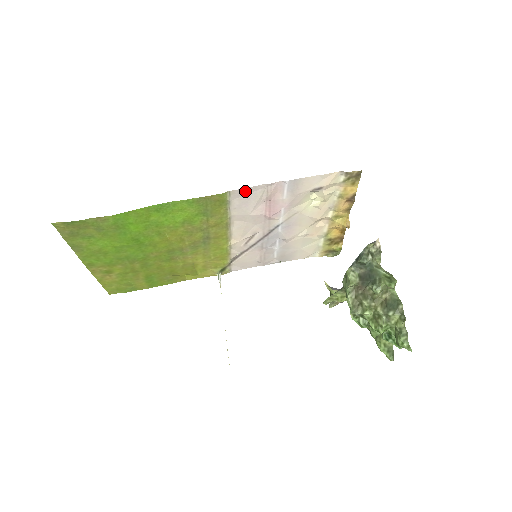
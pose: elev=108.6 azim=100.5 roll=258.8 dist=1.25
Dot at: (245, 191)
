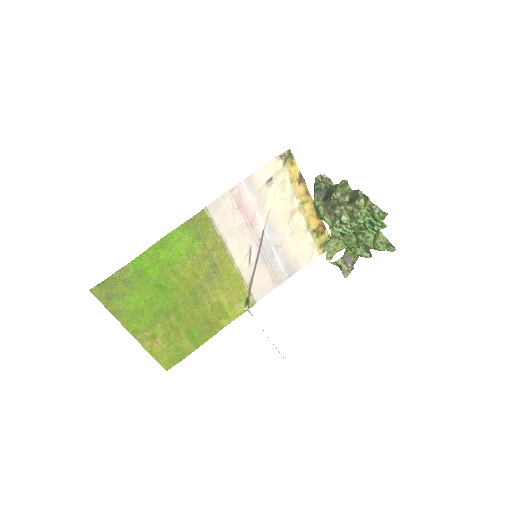
Dot at: (217, 204)
